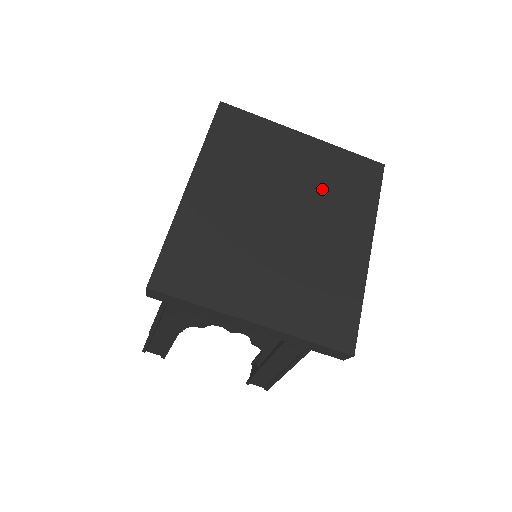
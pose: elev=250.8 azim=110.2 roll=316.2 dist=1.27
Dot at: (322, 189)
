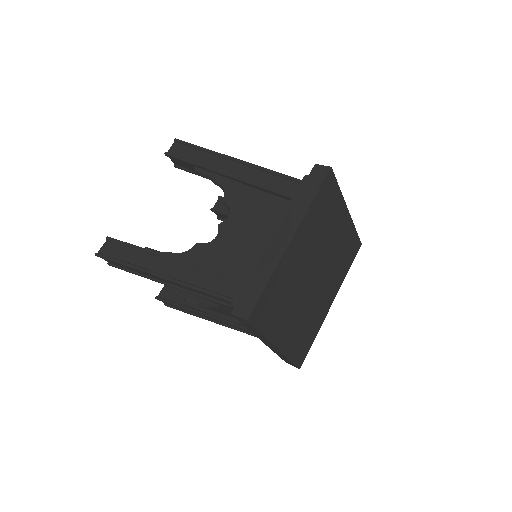
Dot at: (336, 257)
